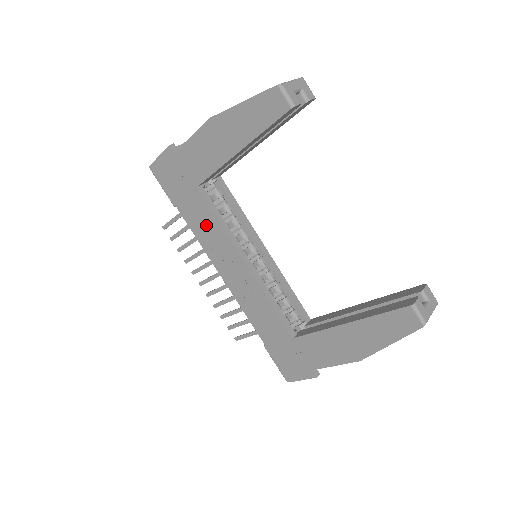
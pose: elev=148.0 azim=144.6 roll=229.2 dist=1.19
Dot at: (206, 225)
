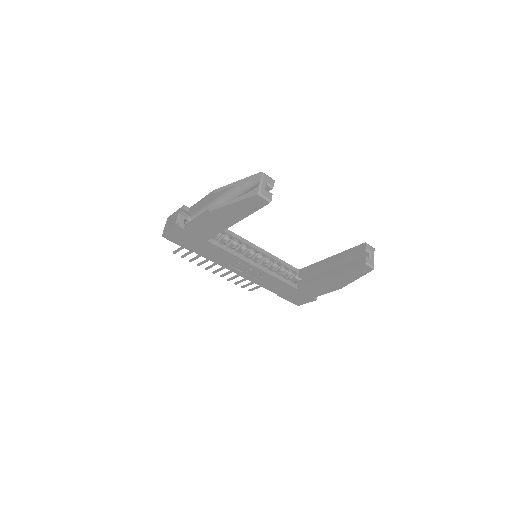
Dot at: (219, 255)
